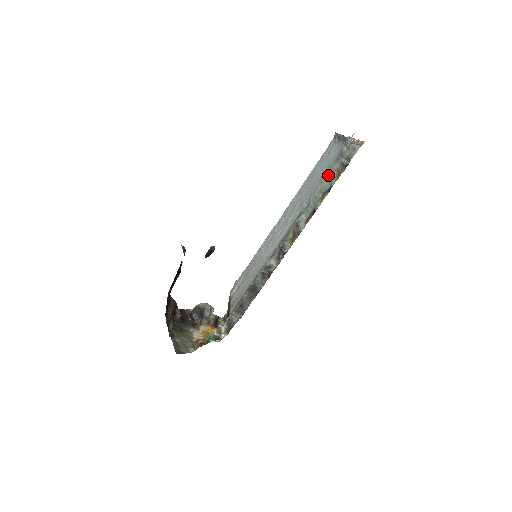
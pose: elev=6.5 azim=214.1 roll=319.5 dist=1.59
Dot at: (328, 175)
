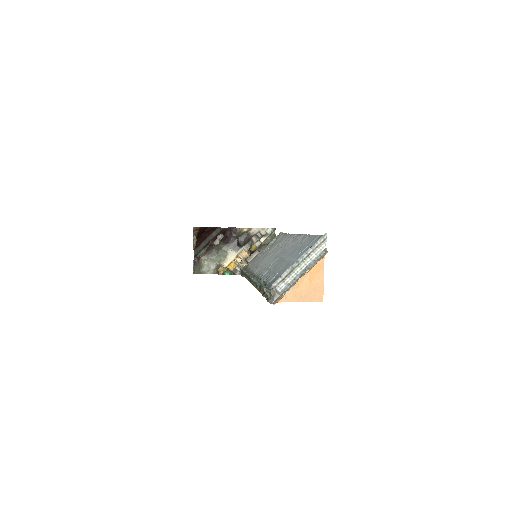
Dot at: (265, 284)
